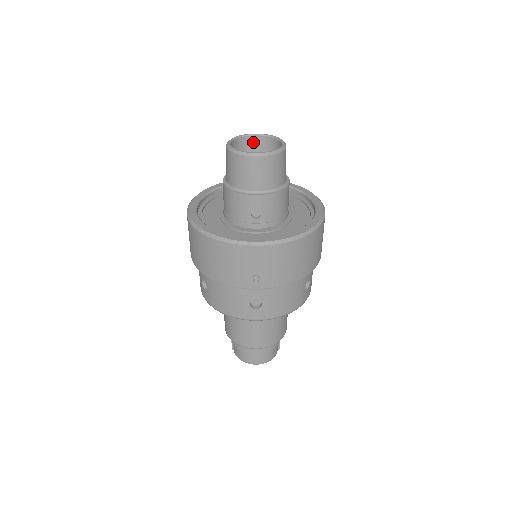
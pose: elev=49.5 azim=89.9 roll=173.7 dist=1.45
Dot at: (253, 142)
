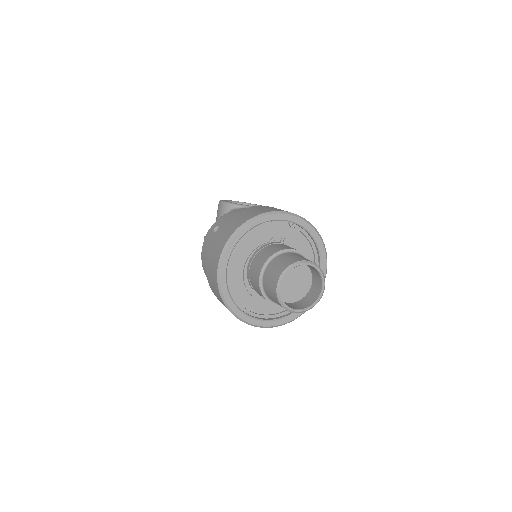
Dot at: occluded
